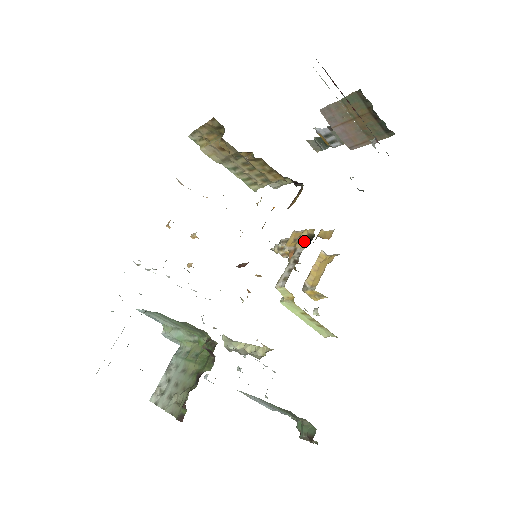
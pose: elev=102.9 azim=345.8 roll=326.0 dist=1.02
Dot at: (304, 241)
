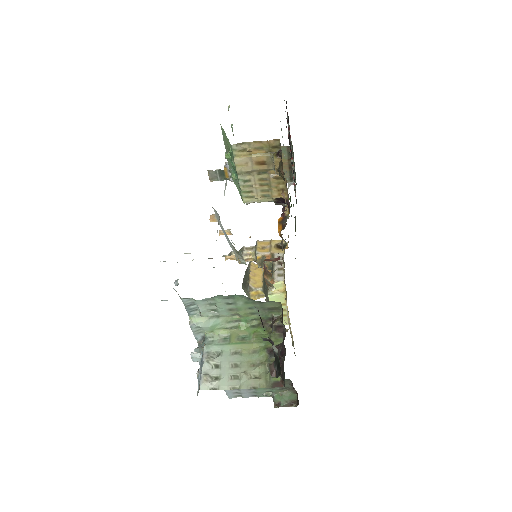
Dot at: (277, 248)
